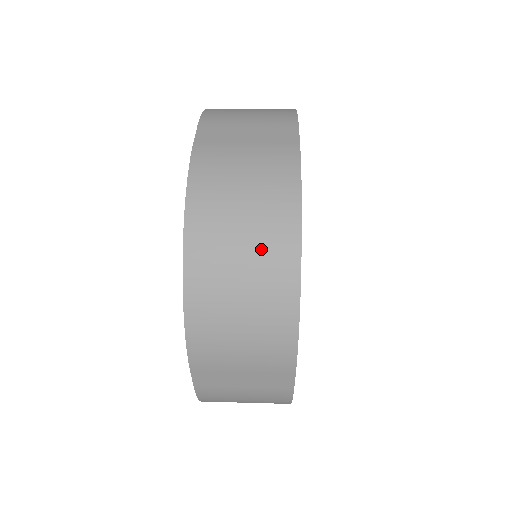
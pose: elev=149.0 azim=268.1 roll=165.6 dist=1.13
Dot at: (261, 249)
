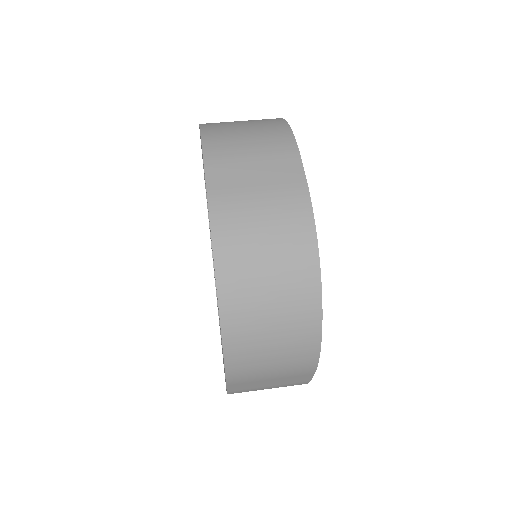
Dot at: (287, 294)
